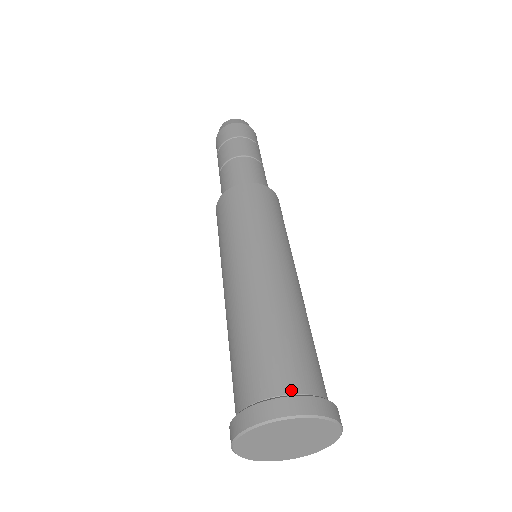
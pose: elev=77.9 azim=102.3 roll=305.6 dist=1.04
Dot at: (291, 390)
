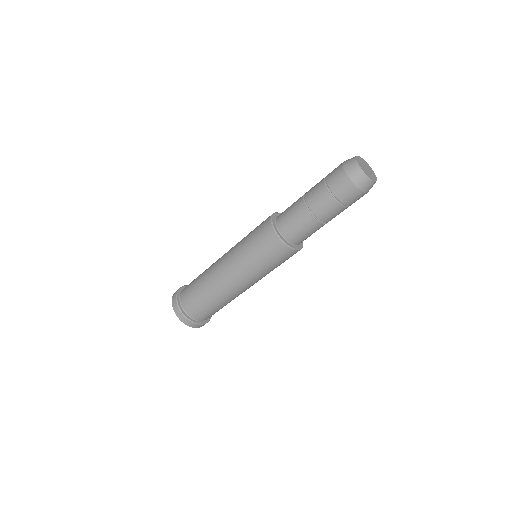
Dot at: (199, 320)
